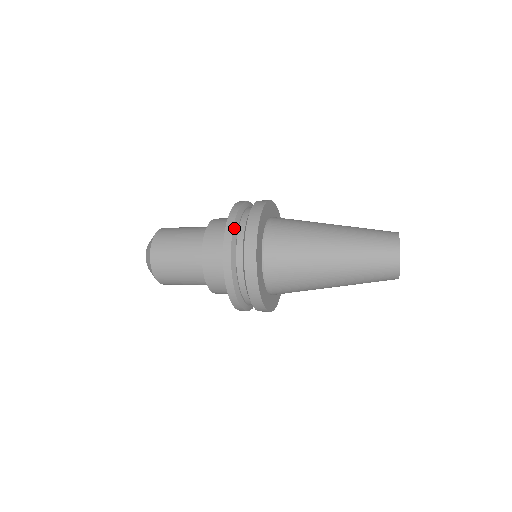
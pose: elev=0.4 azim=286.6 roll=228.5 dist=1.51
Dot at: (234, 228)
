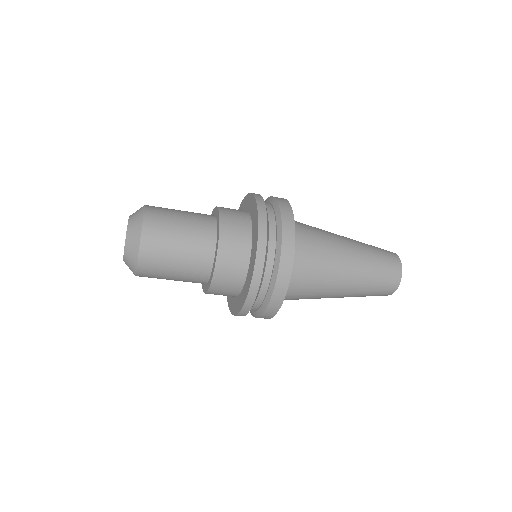
Dot at: (266, 211)
